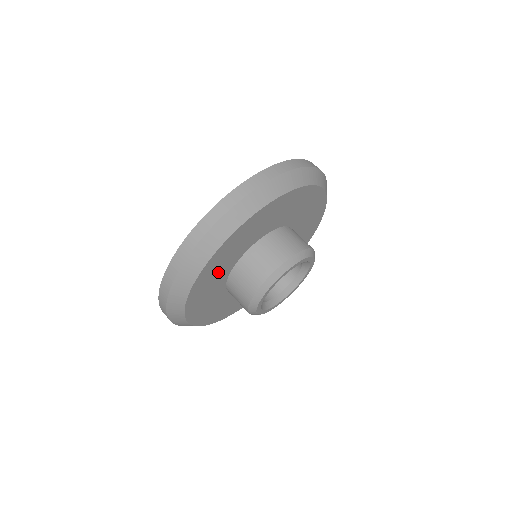
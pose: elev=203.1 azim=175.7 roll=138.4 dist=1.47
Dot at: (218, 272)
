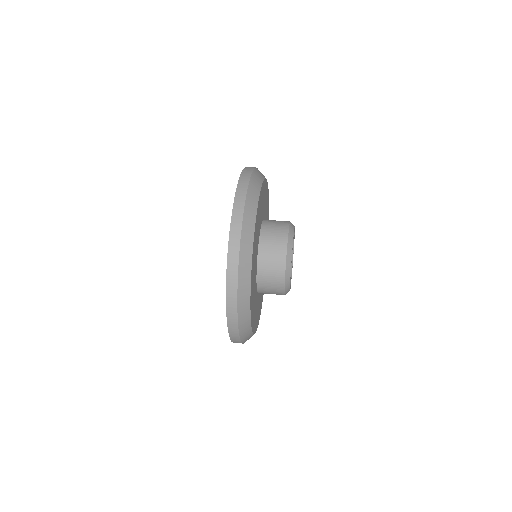
Dot at: (254, 304)
